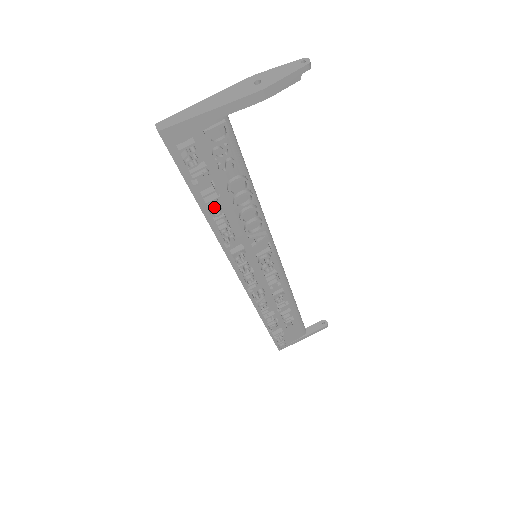
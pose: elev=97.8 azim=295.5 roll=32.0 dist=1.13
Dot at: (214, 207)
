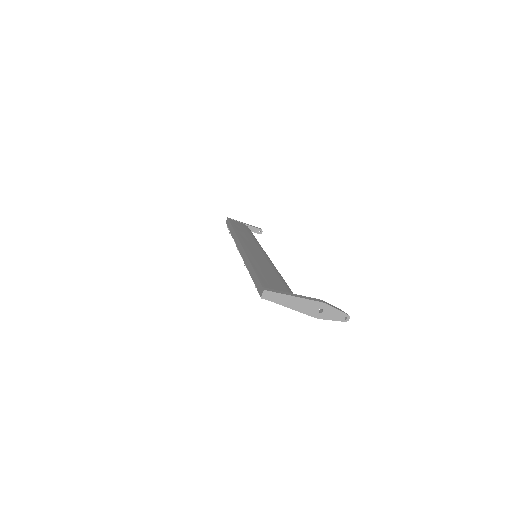
Dot at: occluded
